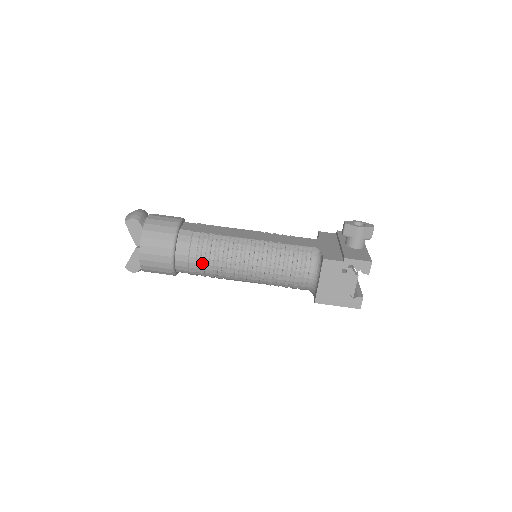
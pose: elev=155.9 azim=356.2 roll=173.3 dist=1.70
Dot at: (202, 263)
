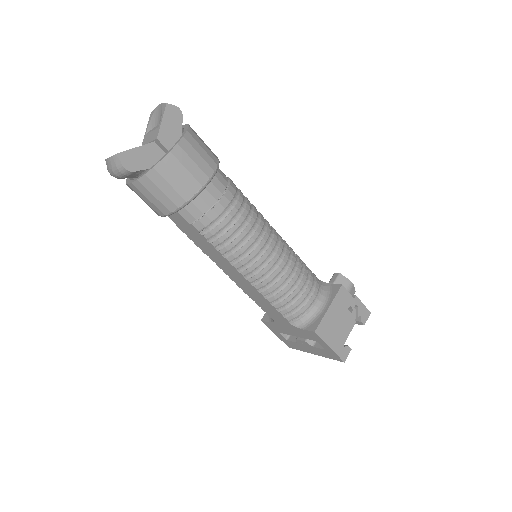
Dot at: (231, 213)
